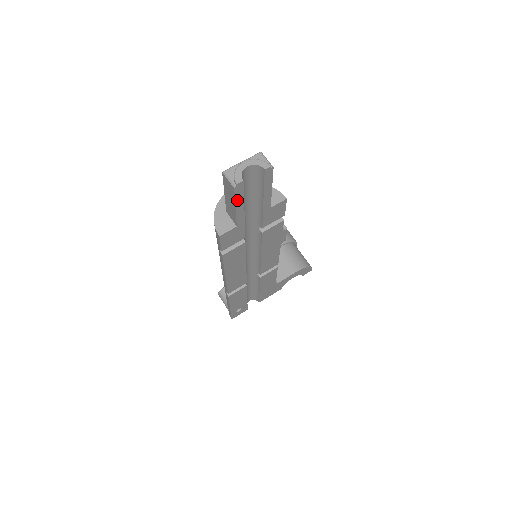
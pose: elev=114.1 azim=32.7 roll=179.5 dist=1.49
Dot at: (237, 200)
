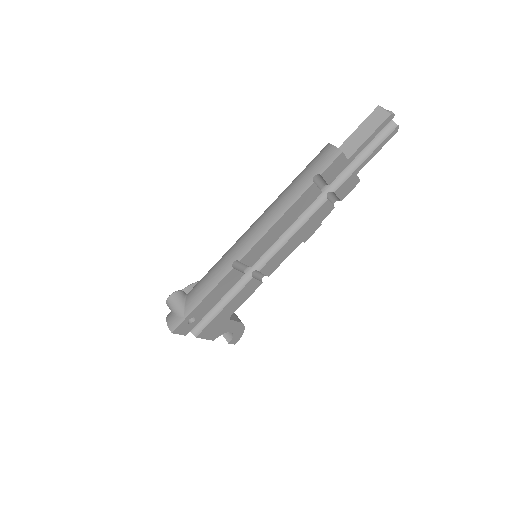
Dot at: (377, 129)
